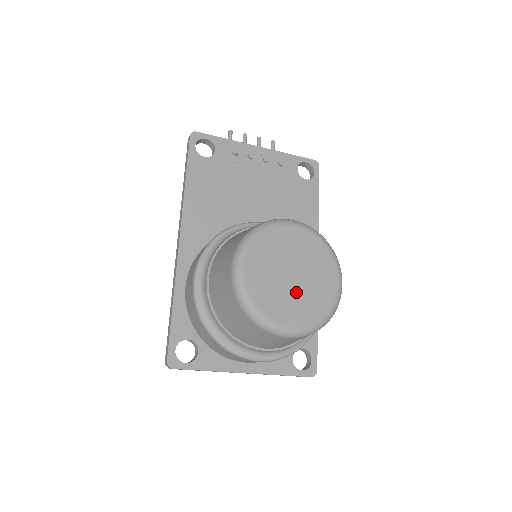
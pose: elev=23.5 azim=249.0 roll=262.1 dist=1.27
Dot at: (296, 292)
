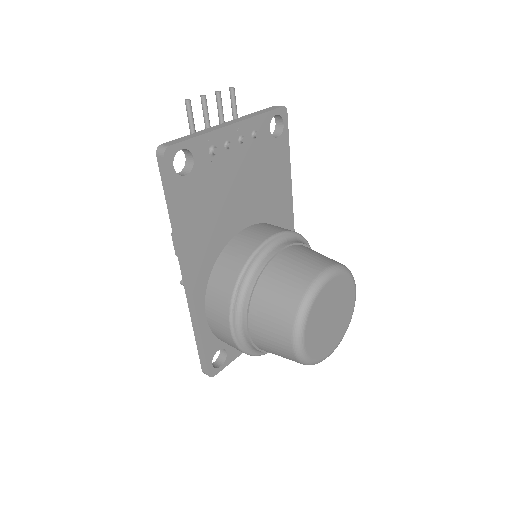
Dot at: (333, 327)
